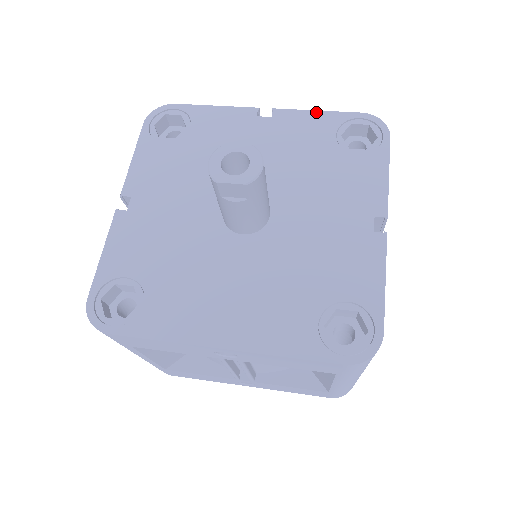
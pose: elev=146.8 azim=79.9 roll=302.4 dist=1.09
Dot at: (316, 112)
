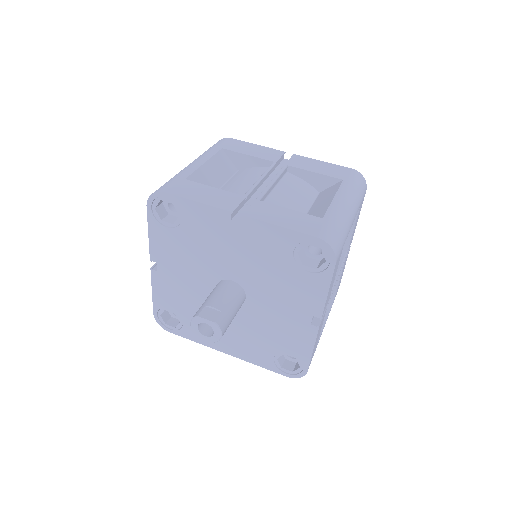
Dot at: (278, 228)
